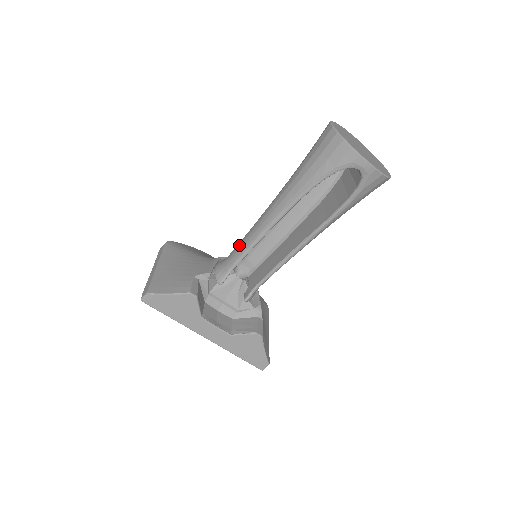
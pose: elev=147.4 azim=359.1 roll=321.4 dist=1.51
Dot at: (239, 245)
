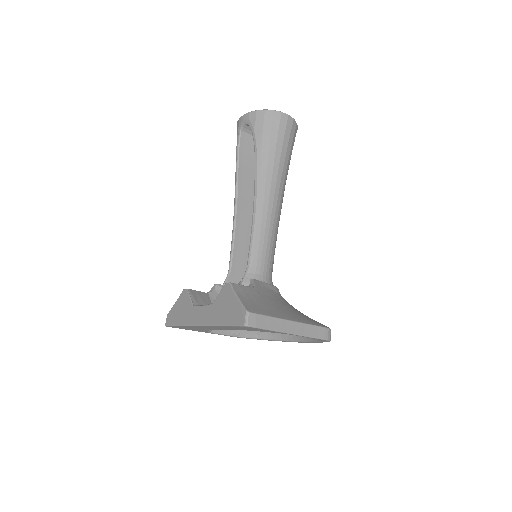
Dot at: occluded
